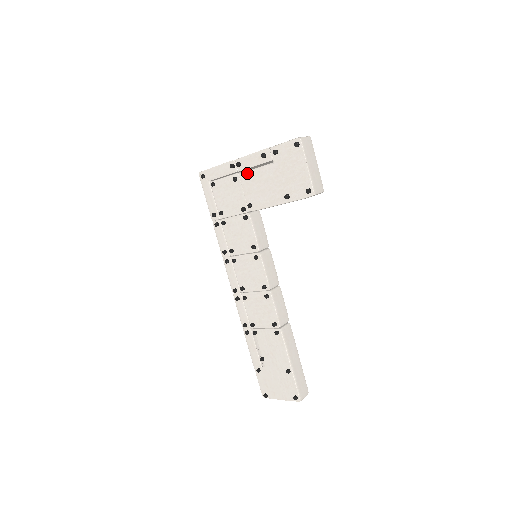
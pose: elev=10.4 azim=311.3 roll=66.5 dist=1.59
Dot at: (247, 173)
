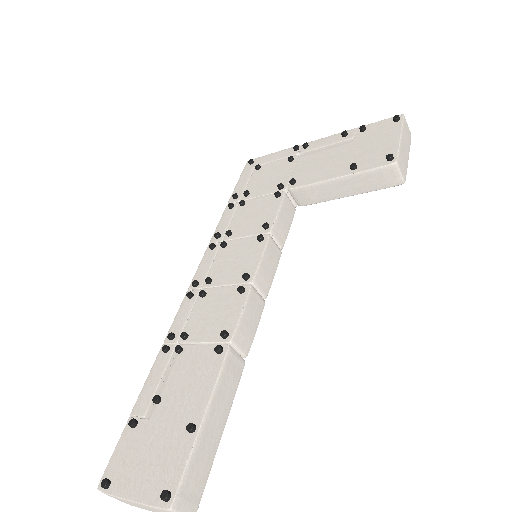
Dot at: (311, 153)
